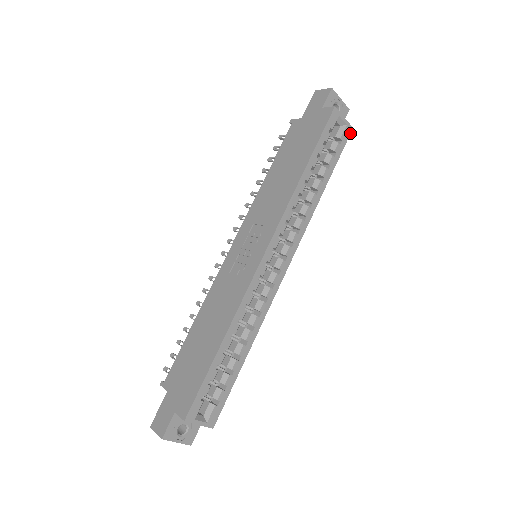
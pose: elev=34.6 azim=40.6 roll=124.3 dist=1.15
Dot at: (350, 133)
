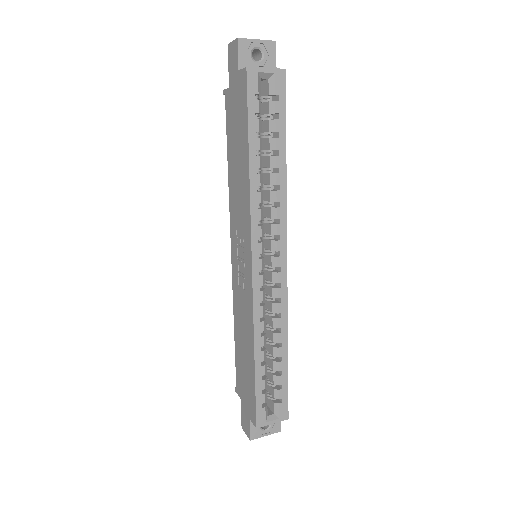
Dot at: (285, 78)
